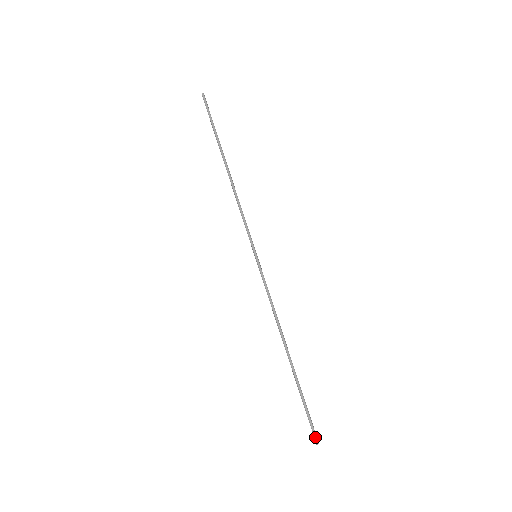
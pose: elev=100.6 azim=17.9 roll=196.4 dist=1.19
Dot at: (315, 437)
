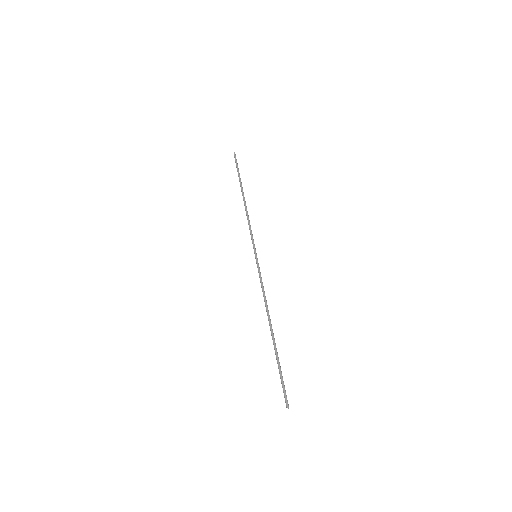
Dot at: (286, 401)
